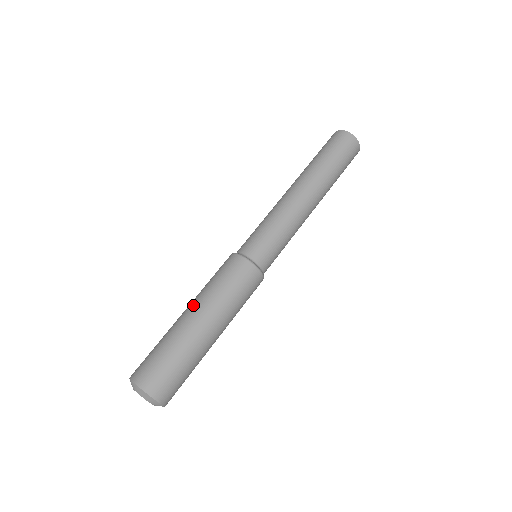
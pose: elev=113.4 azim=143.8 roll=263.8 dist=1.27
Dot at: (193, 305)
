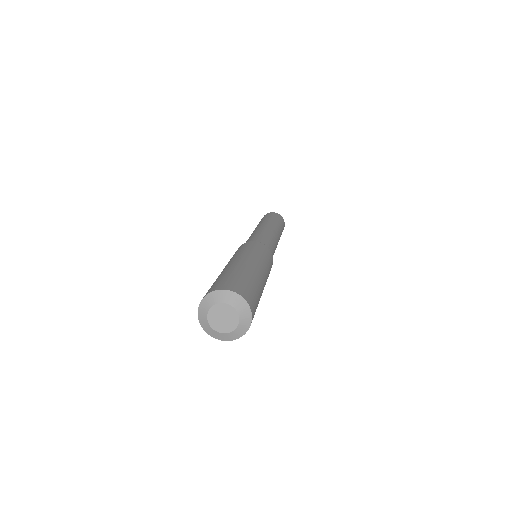
Dot at: occluded
